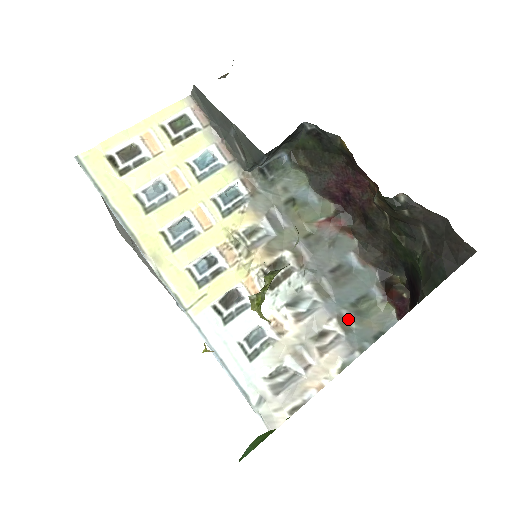
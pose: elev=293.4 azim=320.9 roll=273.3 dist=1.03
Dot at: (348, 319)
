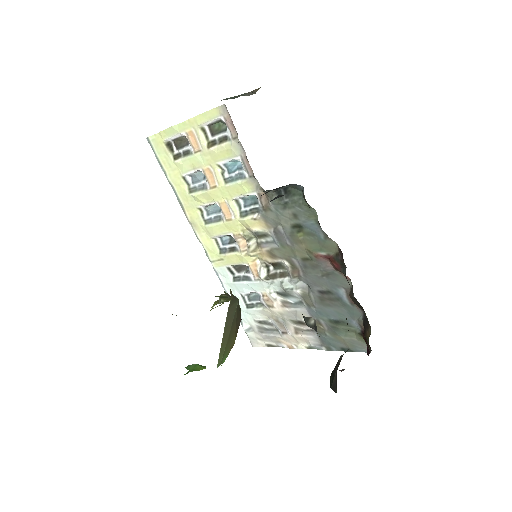
Dot at: (324, 327)
